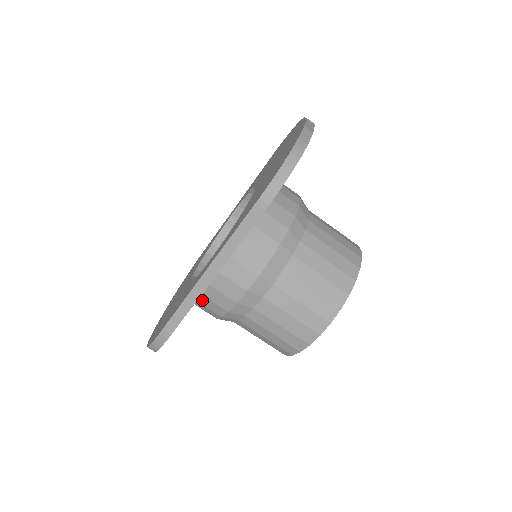
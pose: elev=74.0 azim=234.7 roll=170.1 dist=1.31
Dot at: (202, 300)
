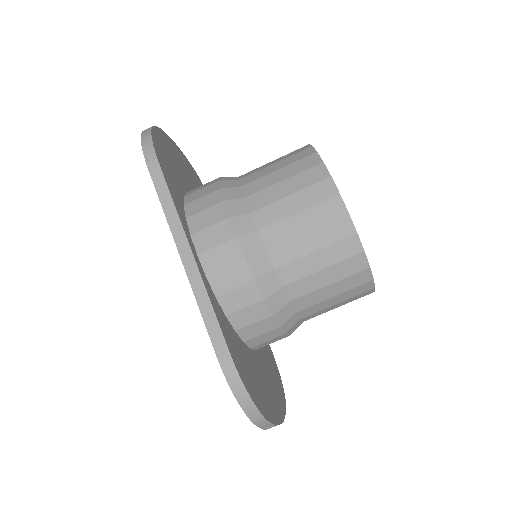
Dot at: (228, 304)
